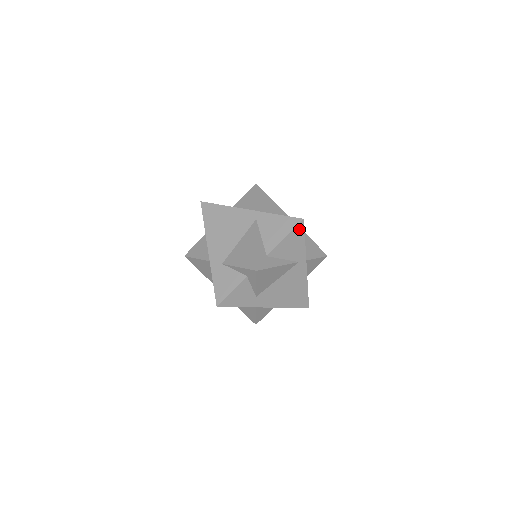
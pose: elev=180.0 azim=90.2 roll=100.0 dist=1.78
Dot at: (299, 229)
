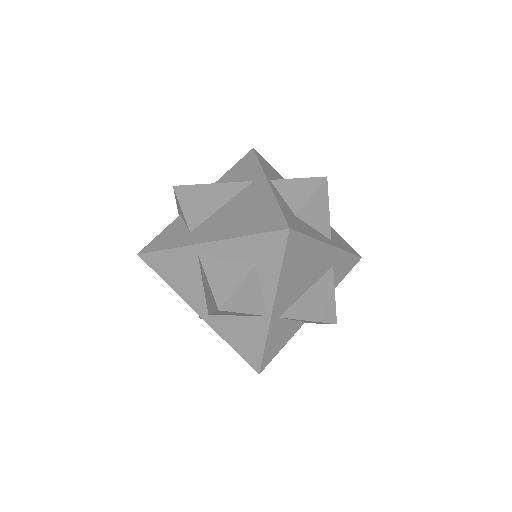
Dot at: (249, 157)
